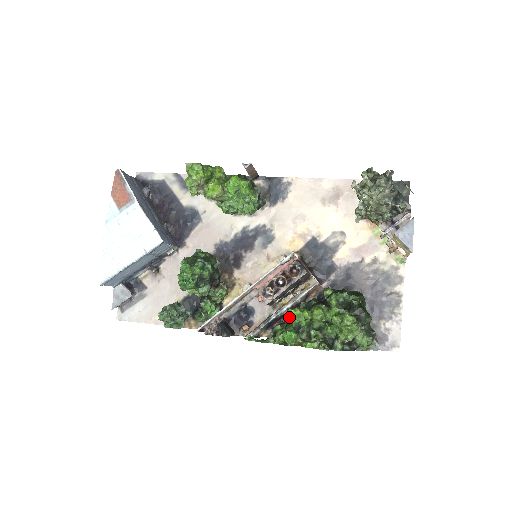
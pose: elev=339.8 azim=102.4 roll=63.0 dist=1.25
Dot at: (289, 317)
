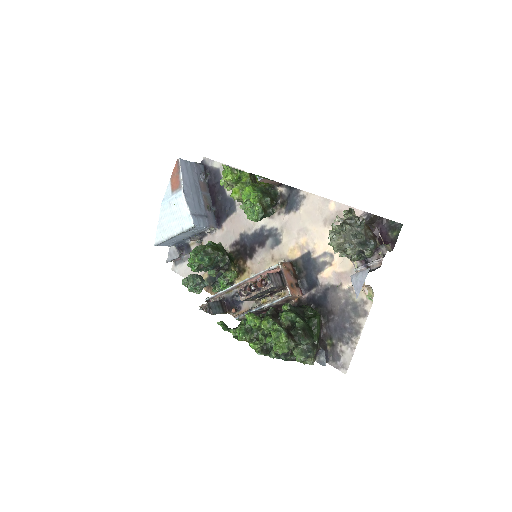
Dot at: occluded
